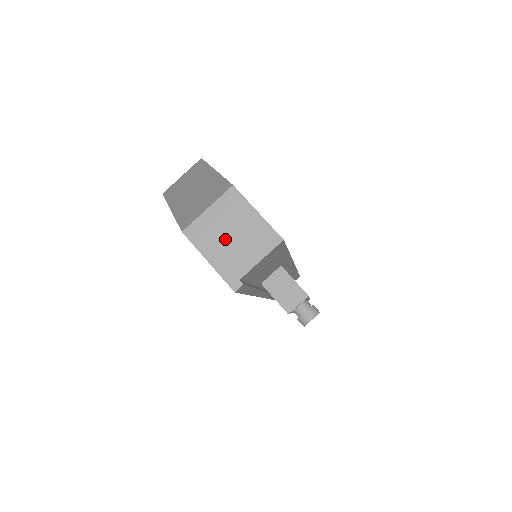
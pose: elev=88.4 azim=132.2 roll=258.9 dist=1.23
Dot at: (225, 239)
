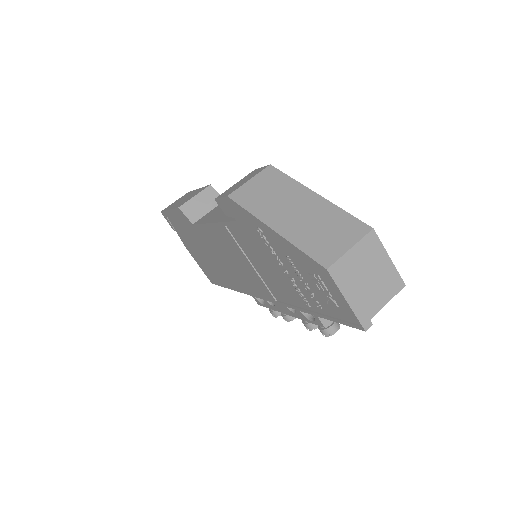
Dot at: (362, 280)
